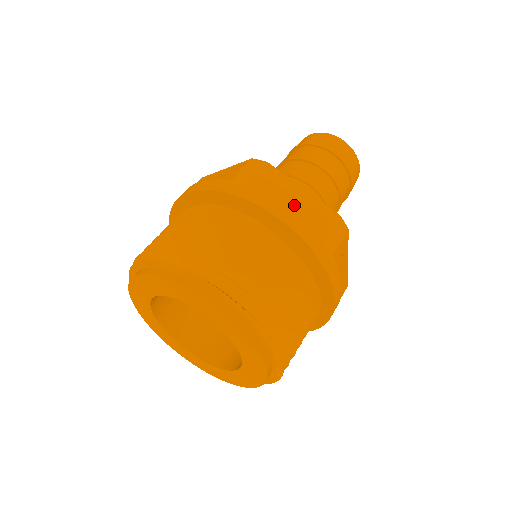
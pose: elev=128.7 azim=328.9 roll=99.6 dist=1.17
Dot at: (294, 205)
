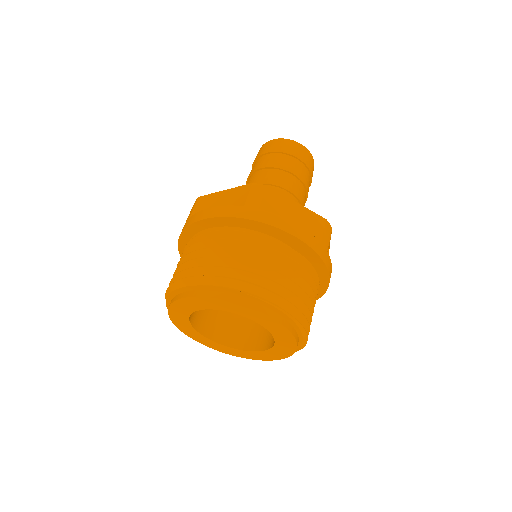
Dot at: (295, 219)
